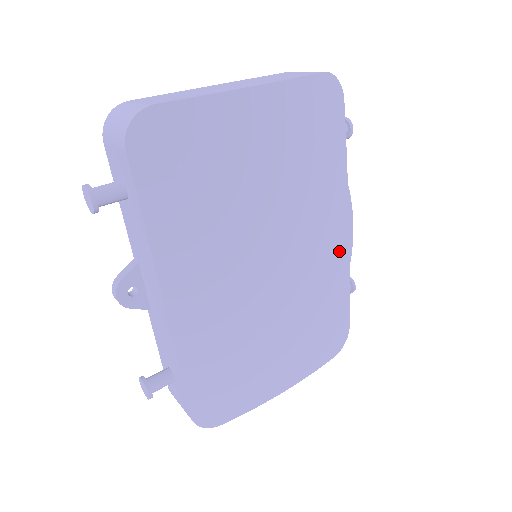
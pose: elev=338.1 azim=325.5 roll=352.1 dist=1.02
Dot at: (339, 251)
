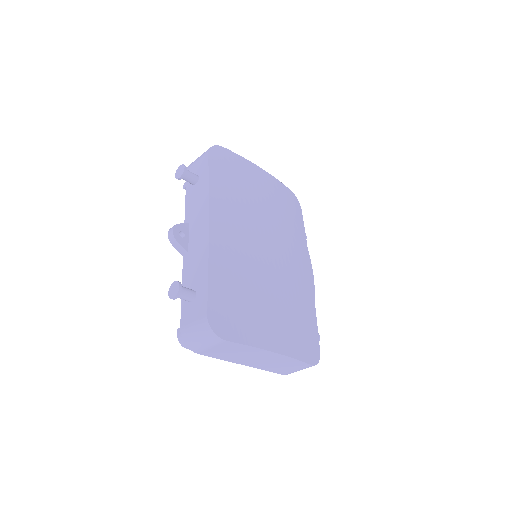
Dot at: (307, 281)
